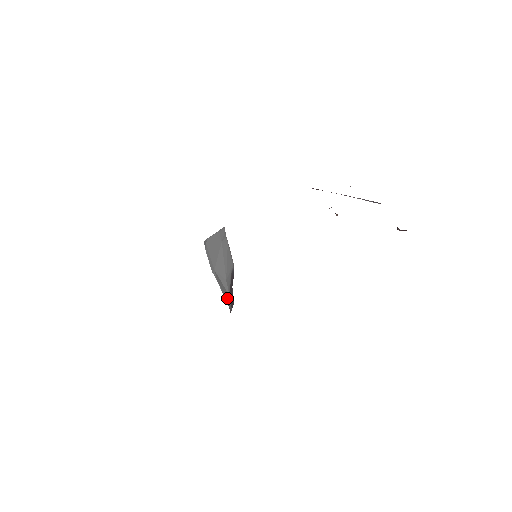
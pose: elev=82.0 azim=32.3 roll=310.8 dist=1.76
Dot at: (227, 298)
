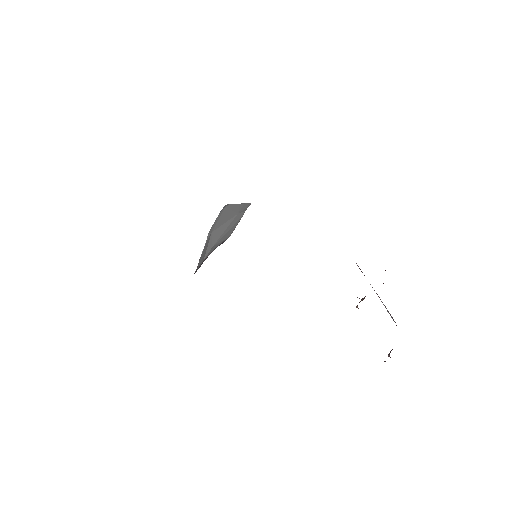
Dot at: (200, 262)
